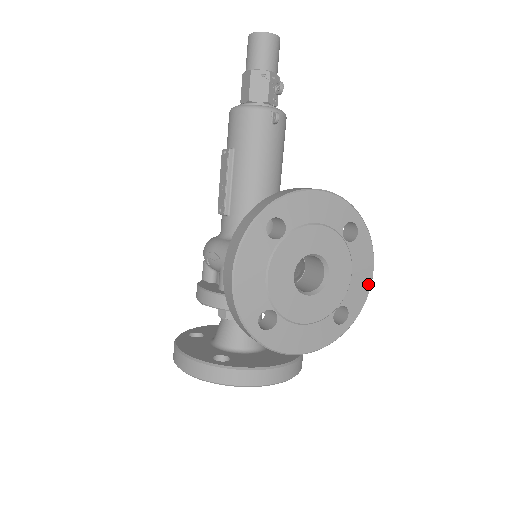
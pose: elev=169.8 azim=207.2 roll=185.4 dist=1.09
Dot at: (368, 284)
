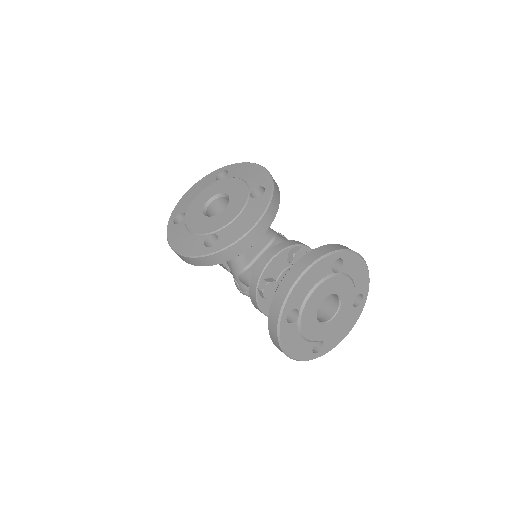
Dot at: (260, 169)
